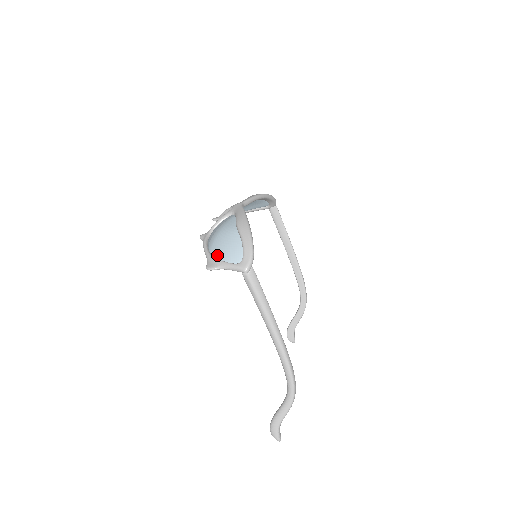
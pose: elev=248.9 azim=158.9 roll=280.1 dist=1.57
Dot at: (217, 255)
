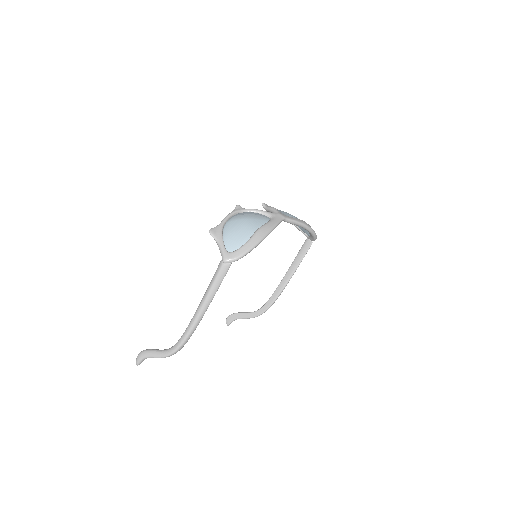
Dot at: (226, 230)
